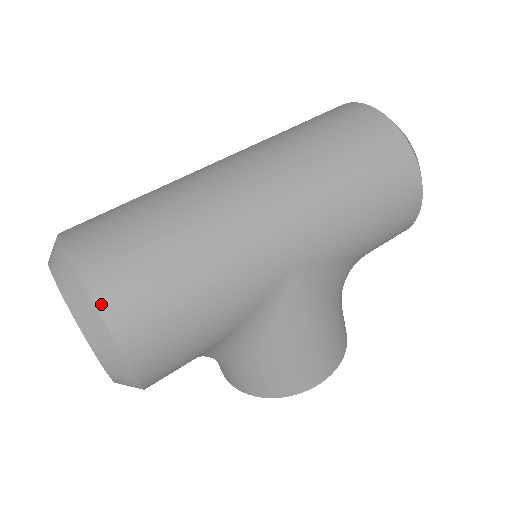
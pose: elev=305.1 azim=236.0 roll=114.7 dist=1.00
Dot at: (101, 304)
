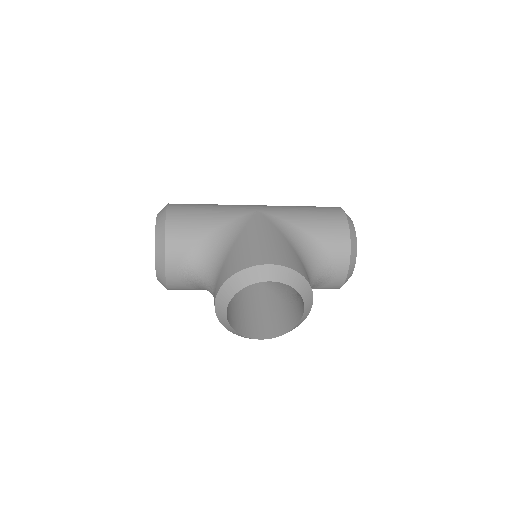
Dot at: occluded
